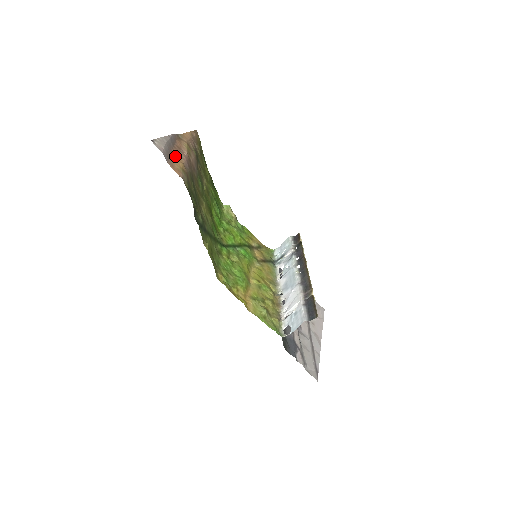
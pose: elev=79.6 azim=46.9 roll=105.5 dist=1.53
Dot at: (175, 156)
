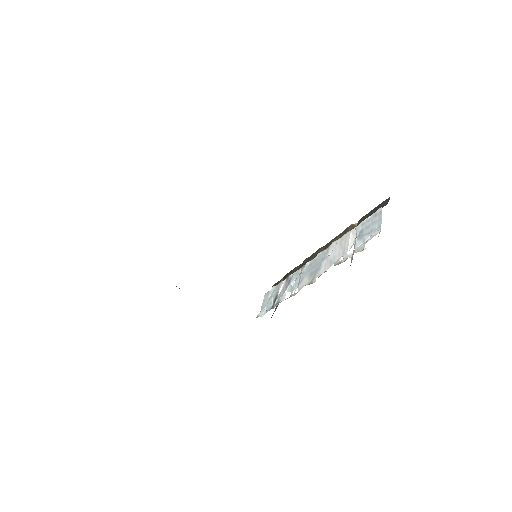
Dot at: occluded
